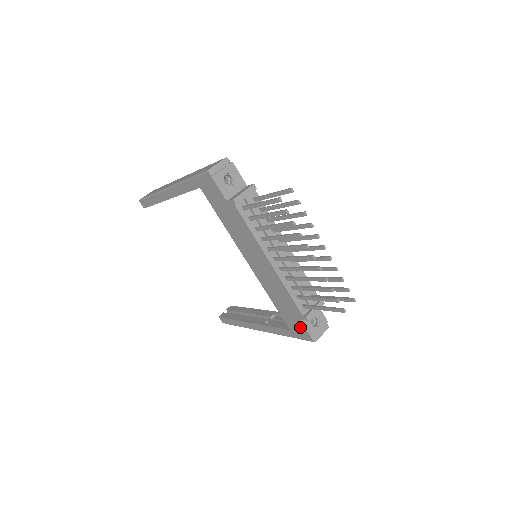
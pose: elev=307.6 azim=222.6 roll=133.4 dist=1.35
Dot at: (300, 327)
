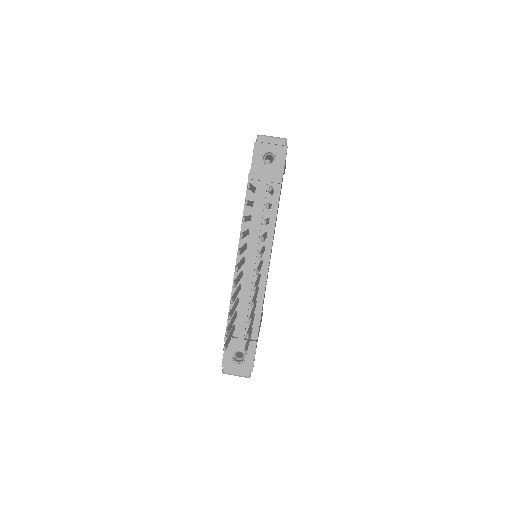
Dot at: occluded
